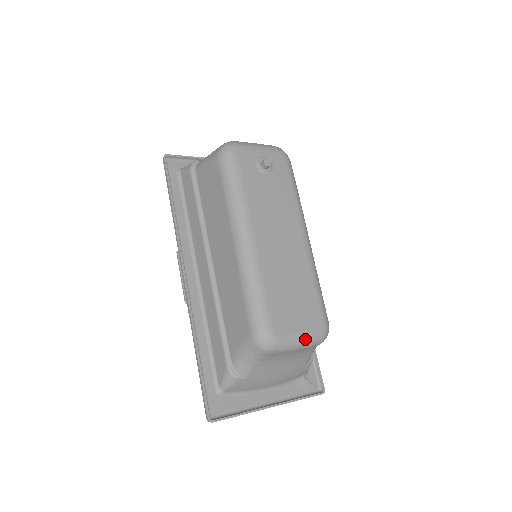
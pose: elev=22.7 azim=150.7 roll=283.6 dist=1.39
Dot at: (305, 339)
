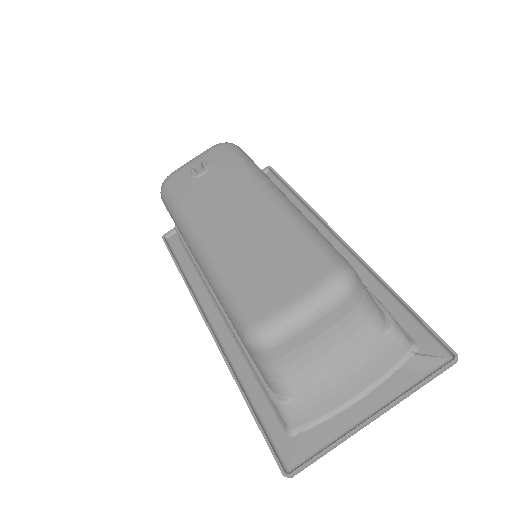
Dot at: (309, 303)
